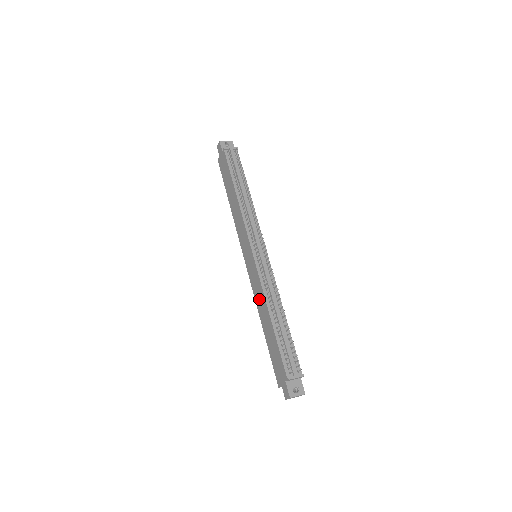
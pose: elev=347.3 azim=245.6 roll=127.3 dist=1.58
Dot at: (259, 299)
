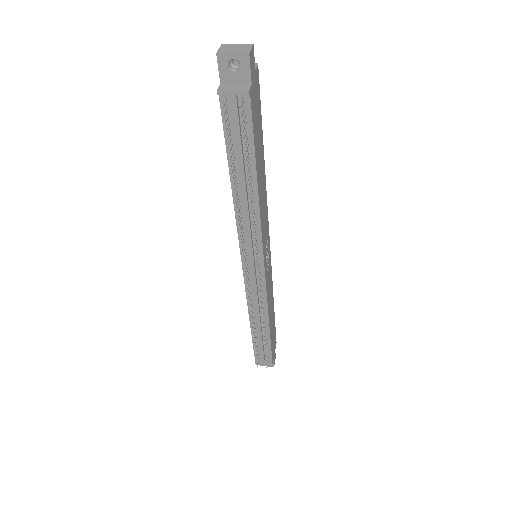
Dot at: occluded
